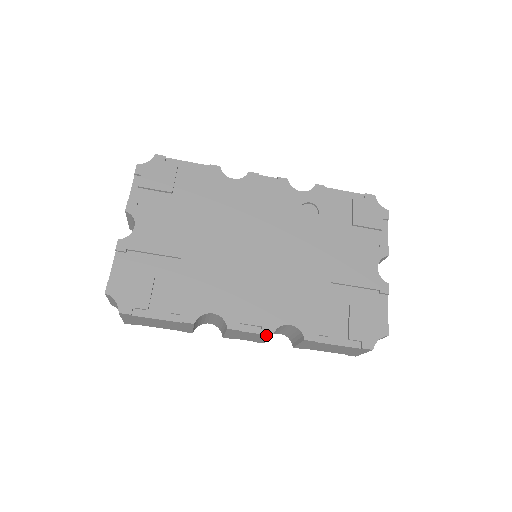
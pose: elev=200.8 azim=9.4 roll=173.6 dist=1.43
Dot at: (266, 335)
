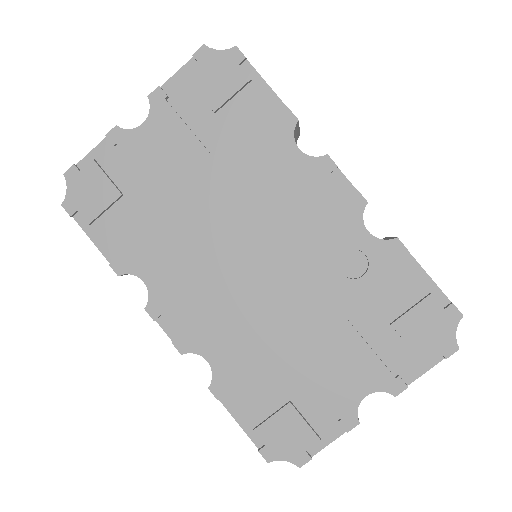
Dot at: (179, 347)
